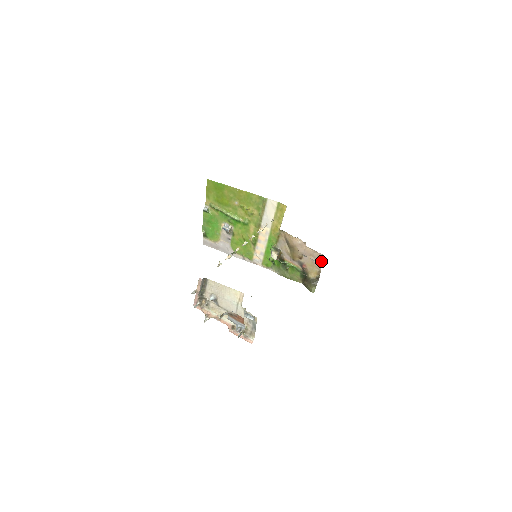
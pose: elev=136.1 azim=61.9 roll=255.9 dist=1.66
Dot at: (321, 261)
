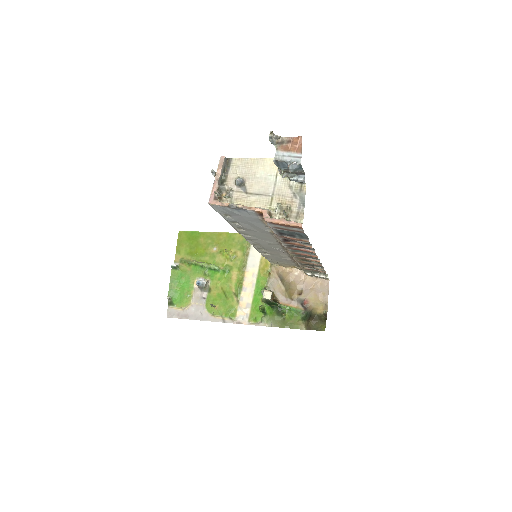
Dot at: (326, 289)
